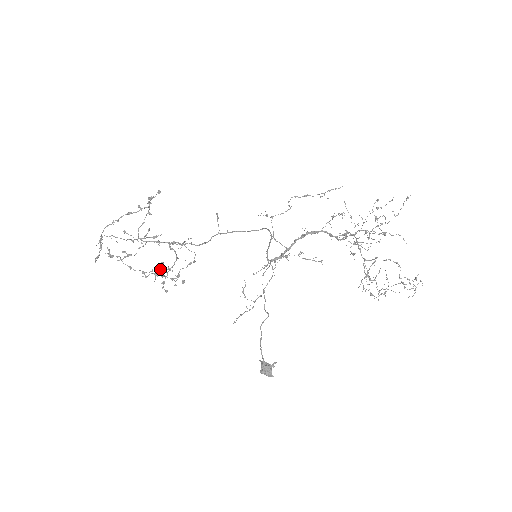
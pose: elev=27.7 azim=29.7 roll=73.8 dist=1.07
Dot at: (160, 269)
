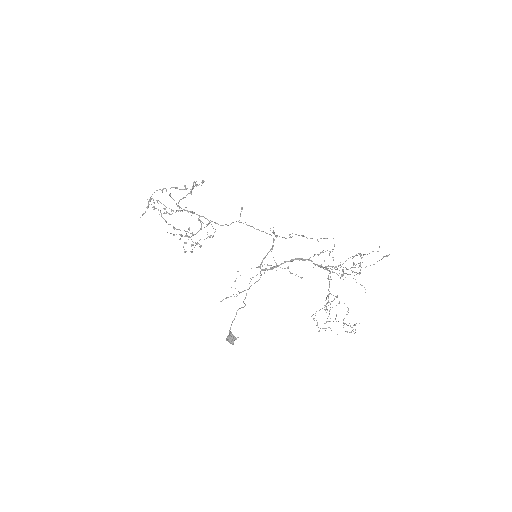
Dot at: (187, 231)
